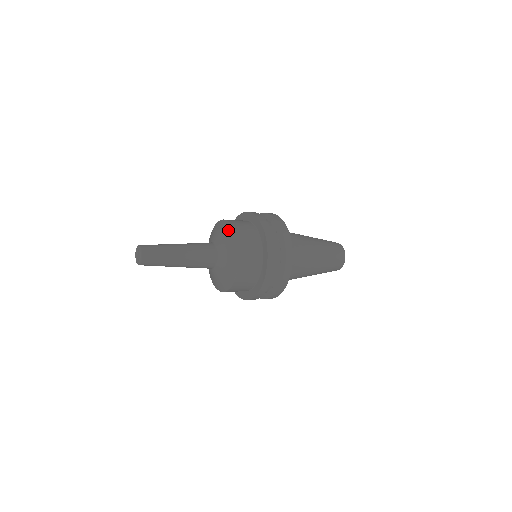
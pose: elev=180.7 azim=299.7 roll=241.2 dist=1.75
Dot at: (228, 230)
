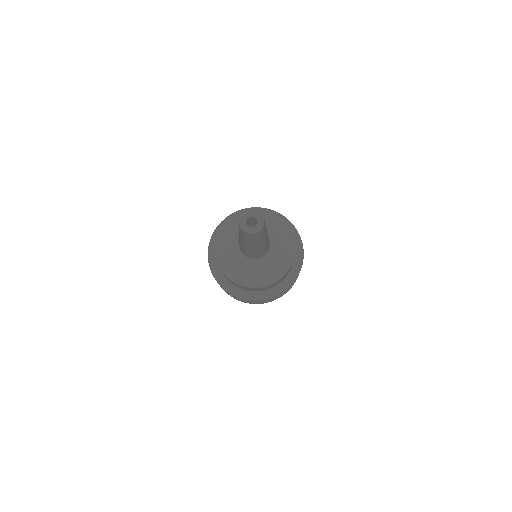
Dot at: (285, 228)
